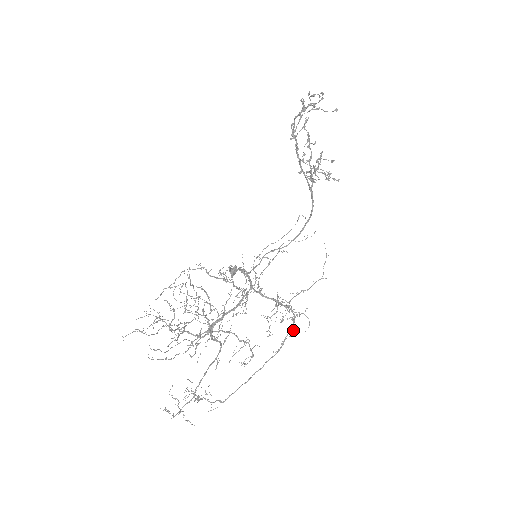
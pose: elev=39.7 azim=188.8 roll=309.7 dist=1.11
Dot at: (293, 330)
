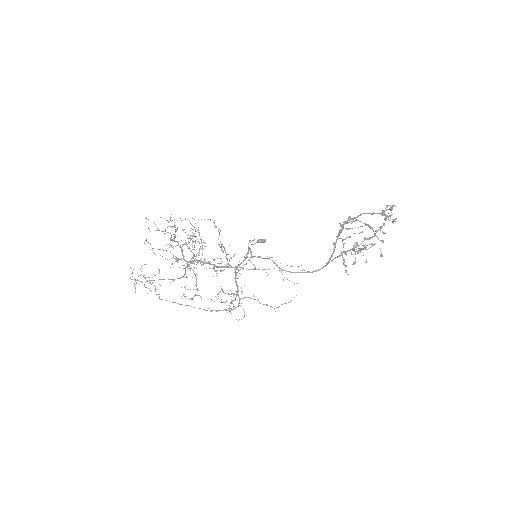
Dot at: occluded
